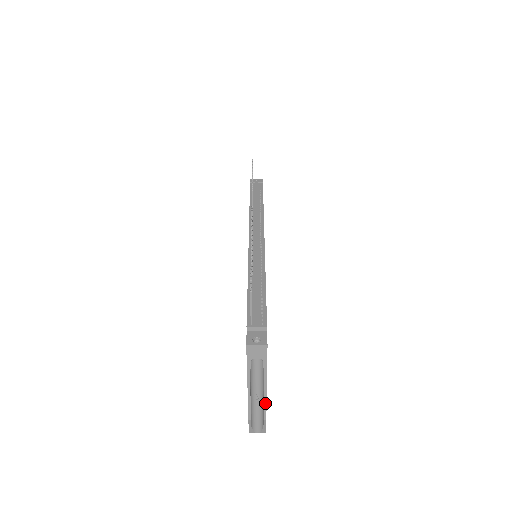
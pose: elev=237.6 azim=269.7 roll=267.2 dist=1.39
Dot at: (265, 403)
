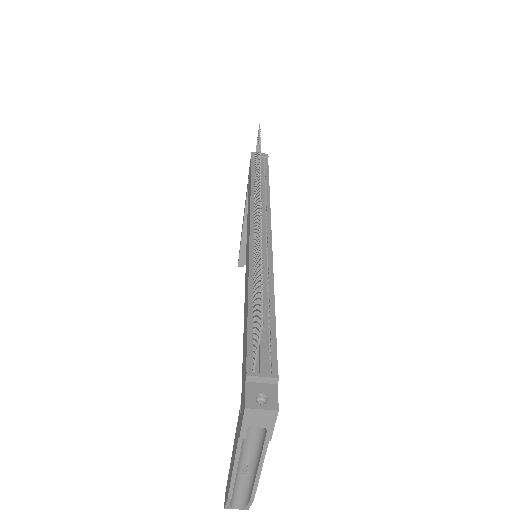
Dot at: (256, 481)
